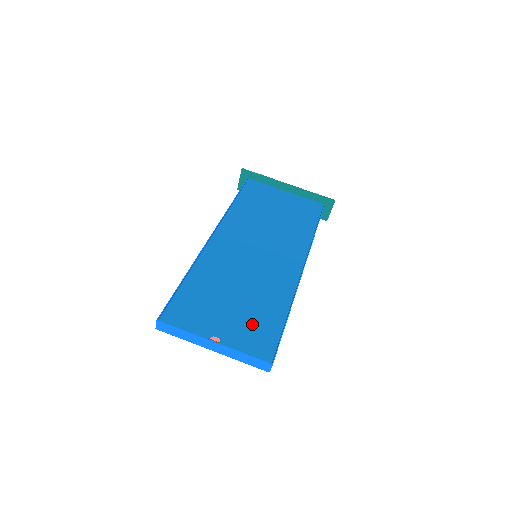
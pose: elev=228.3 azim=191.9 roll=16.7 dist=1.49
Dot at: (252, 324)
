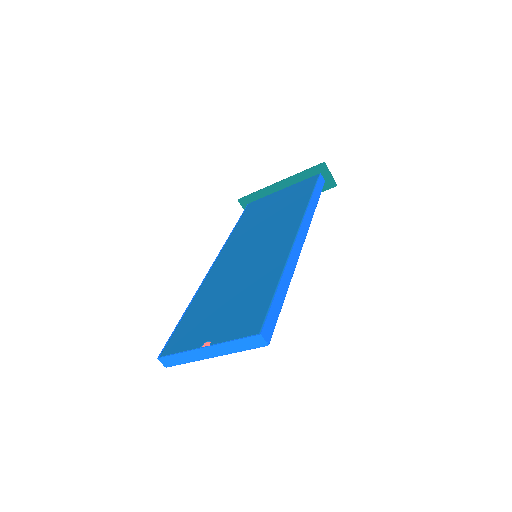
Dot at: (242, 311)
